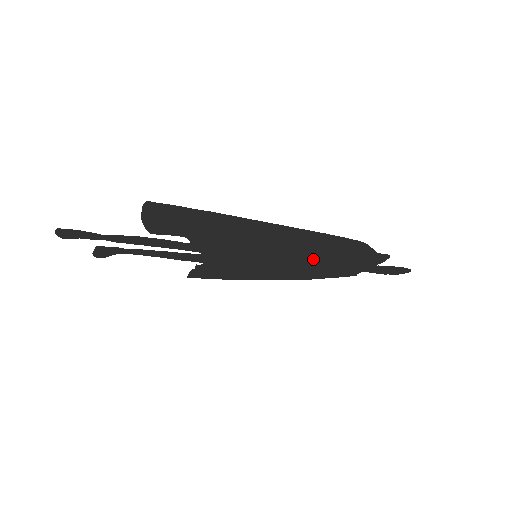
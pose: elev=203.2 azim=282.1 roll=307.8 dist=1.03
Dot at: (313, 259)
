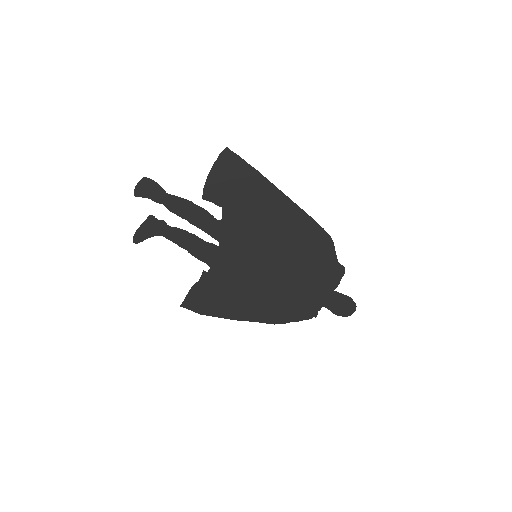
Dot at: (293, 270)
